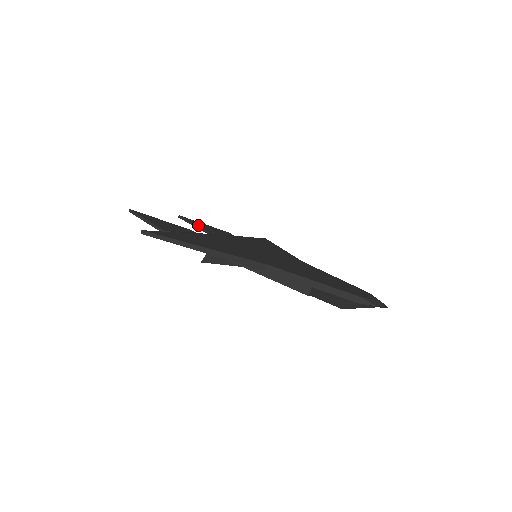
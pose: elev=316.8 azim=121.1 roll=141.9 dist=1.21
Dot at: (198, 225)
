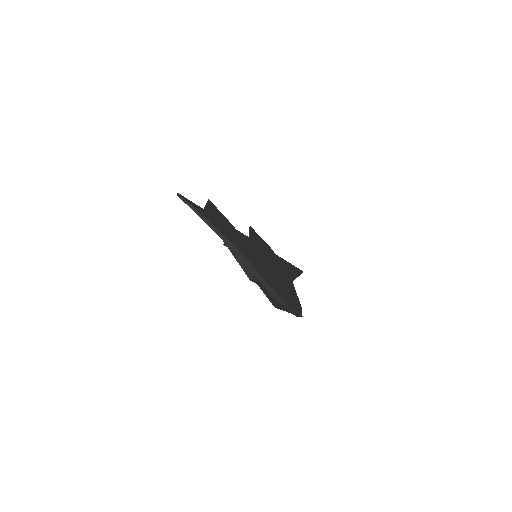
Dot at: (251, 233)
